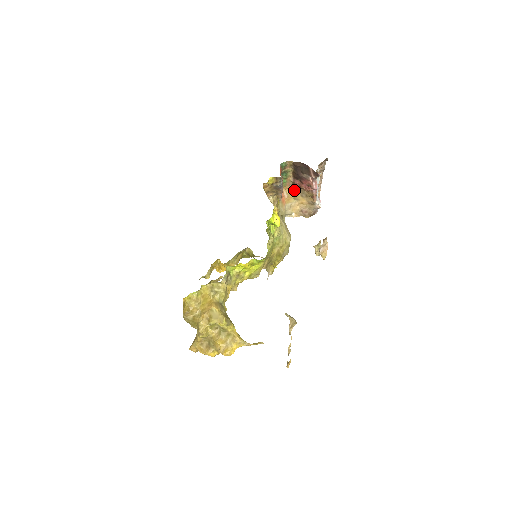
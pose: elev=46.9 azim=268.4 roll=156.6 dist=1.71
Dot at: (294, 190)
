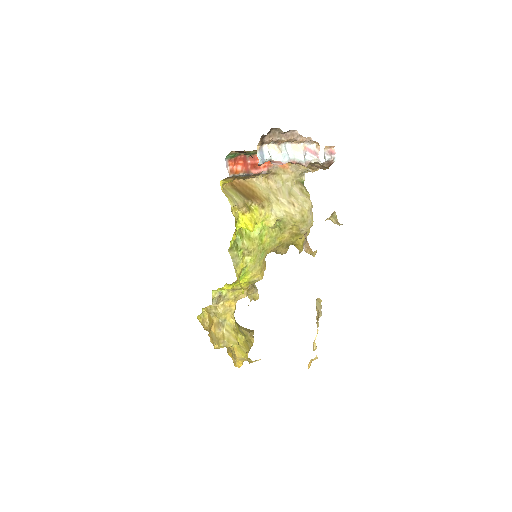
Dot at: occluded
